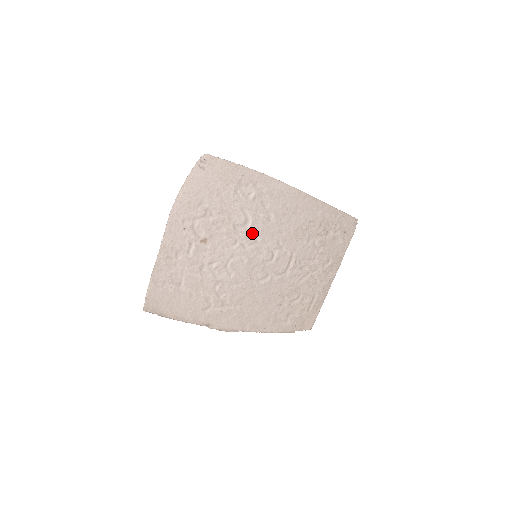
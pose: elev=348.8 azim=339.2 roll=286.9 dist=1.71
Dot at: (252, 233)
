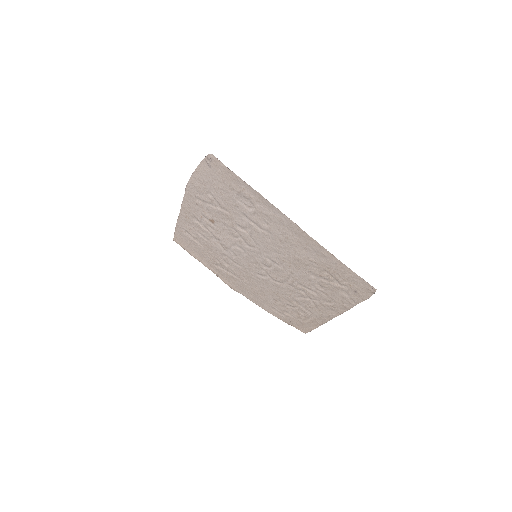
Dot at: (252, 238)
